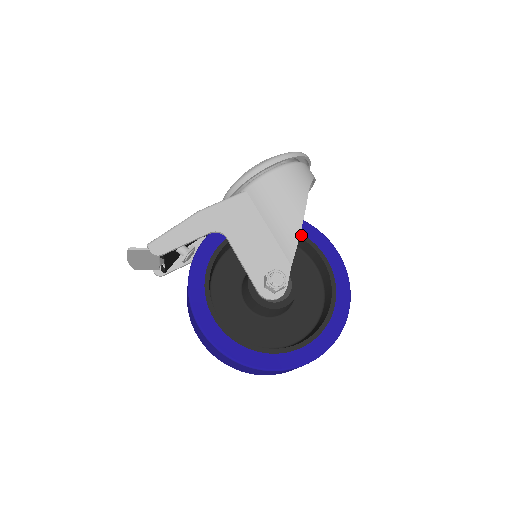
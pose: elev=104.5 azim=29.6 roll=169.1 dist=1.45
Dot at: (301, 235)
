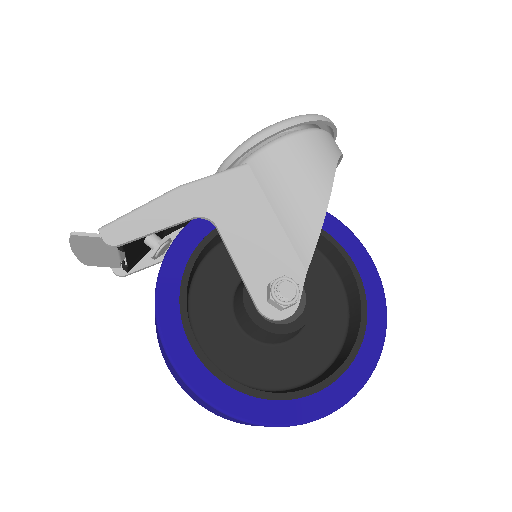
Dot at: (321, 230)
